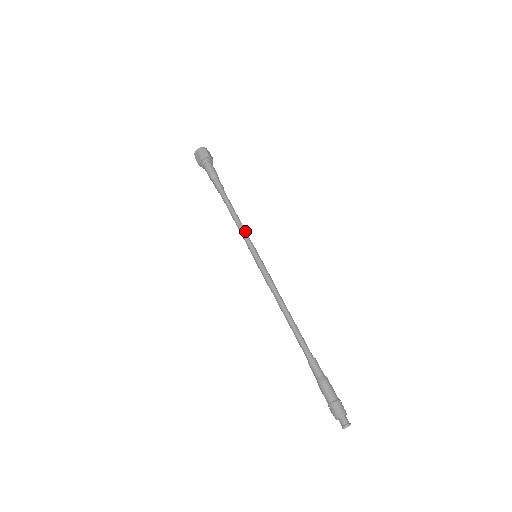
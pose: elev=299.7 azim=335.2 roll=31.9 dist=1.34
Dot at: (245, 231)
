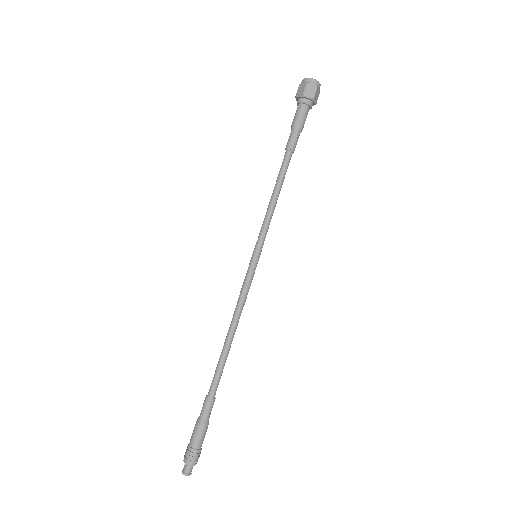
Dot at: (266, 220)
